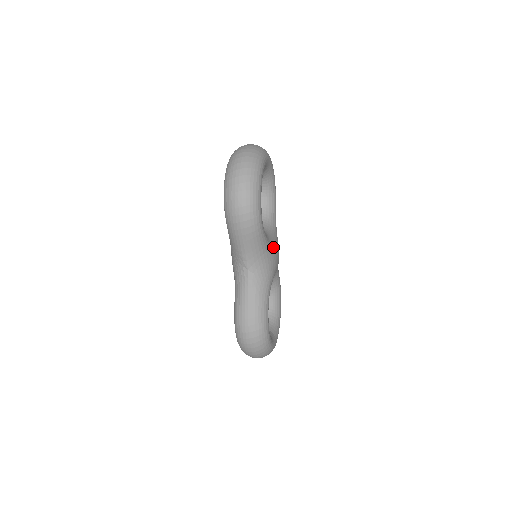
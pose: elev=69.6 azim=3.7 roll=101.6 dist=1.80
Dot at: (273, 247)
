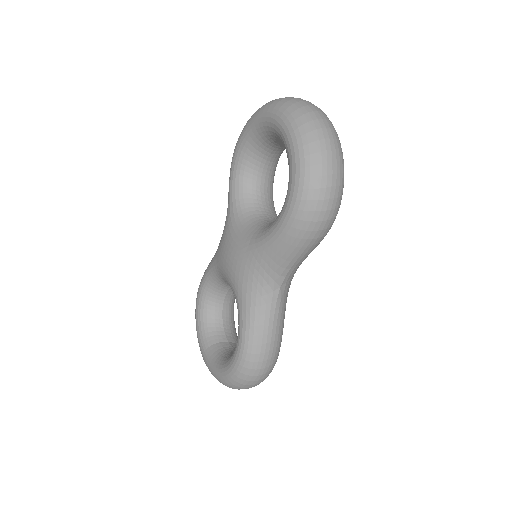
Dot at: occluded
